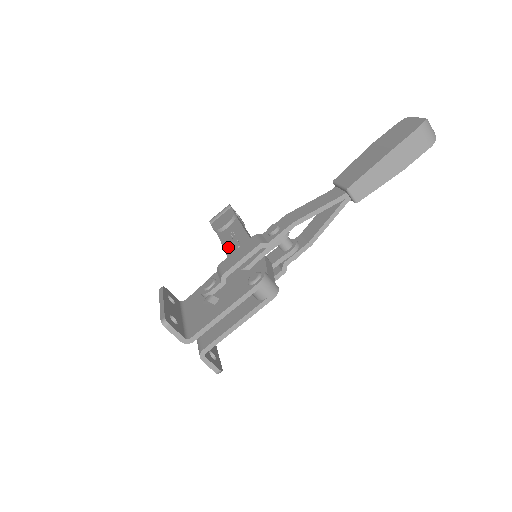
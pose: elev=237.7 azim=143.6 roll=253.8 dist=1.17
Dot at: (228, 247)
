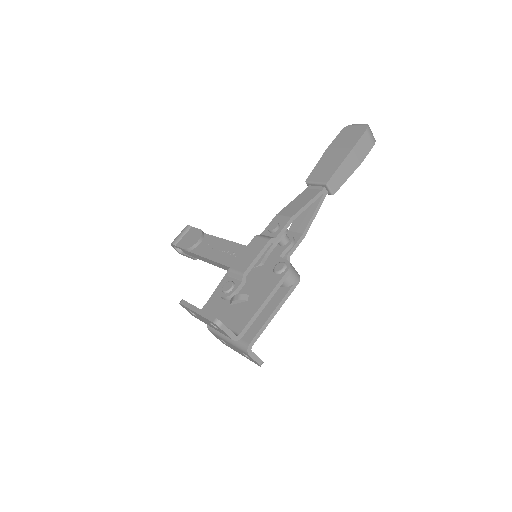
Dot at: (216, 257)
